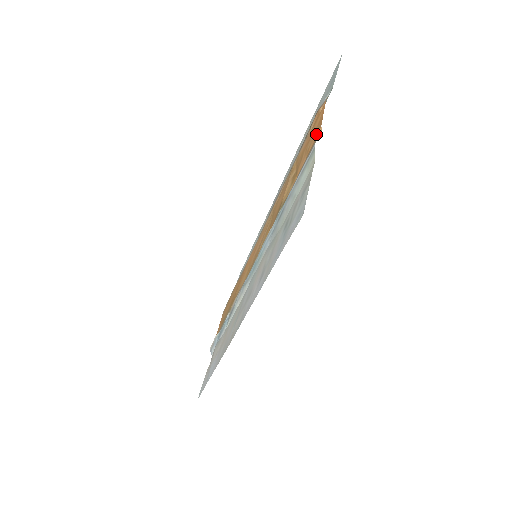
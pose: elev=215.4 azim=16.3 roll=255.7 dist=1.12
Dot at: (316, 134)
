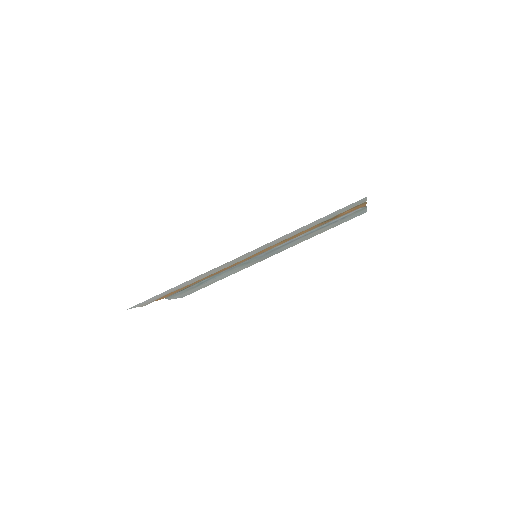
Dot at: (360, 206)
